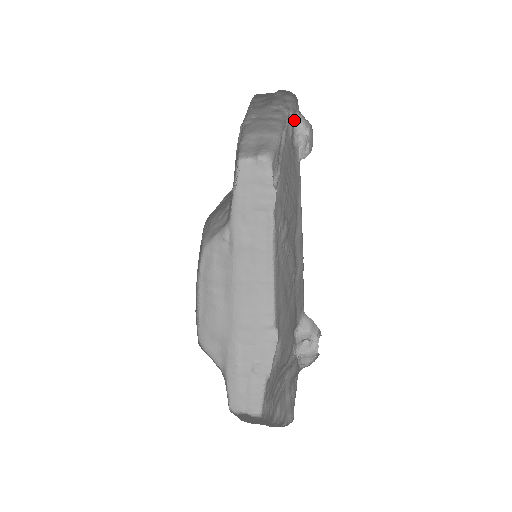
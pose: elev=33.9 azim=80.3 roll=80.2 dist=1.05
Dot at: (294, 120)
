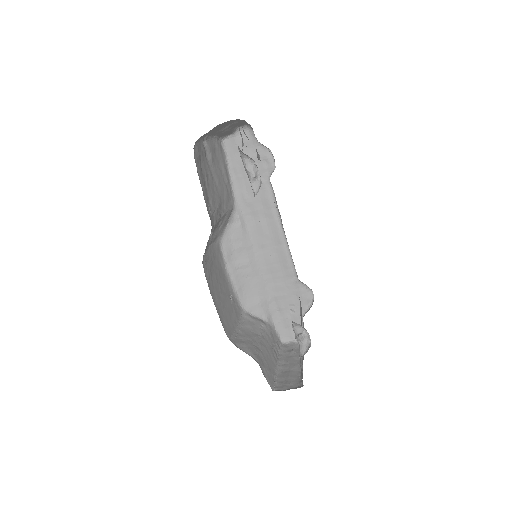
Dot at: (242, 139)
